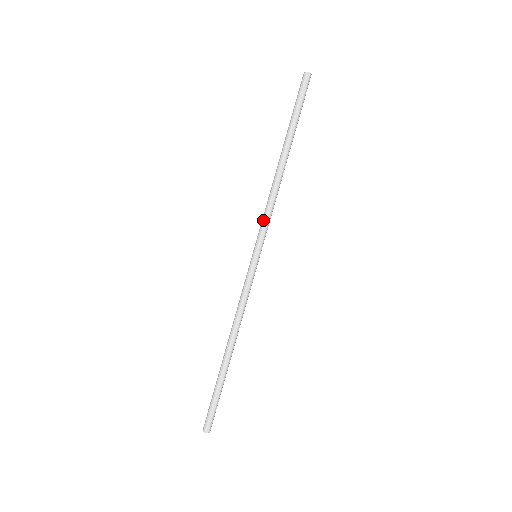
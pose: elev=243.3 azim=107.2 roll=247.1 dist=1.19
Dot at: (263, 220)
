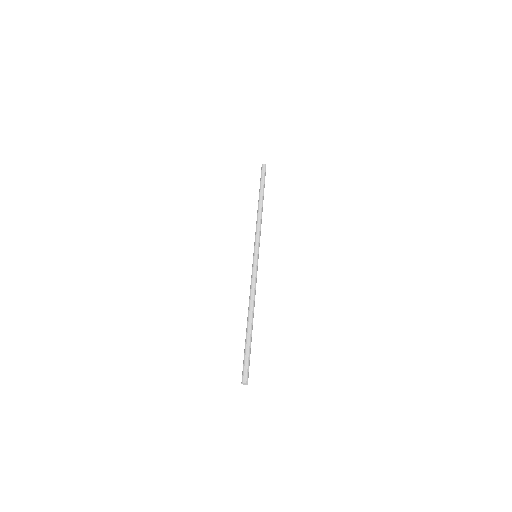
Dot at: (255, 235)
